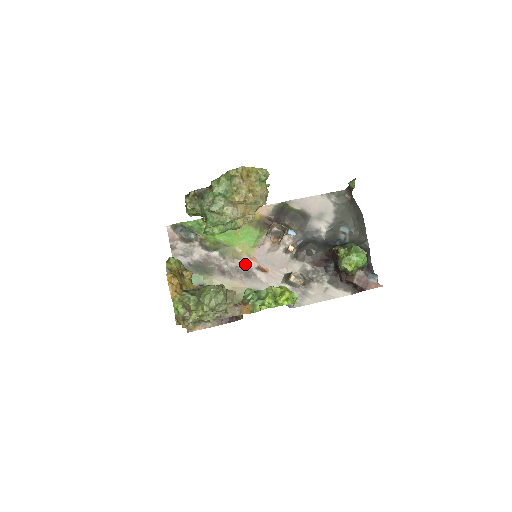
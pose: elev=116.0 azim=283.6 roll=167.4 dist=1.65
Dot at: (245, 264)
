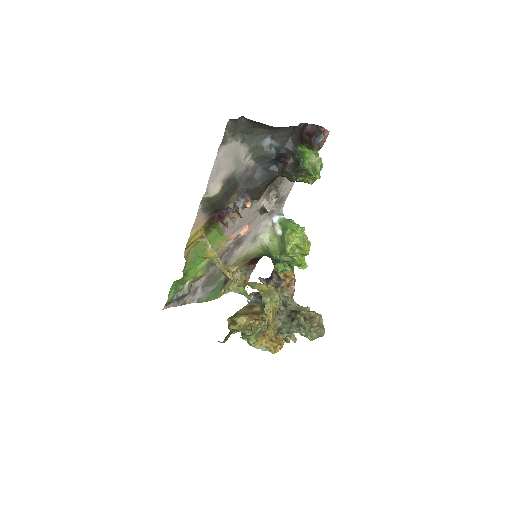
Dot at: (231, 245)
